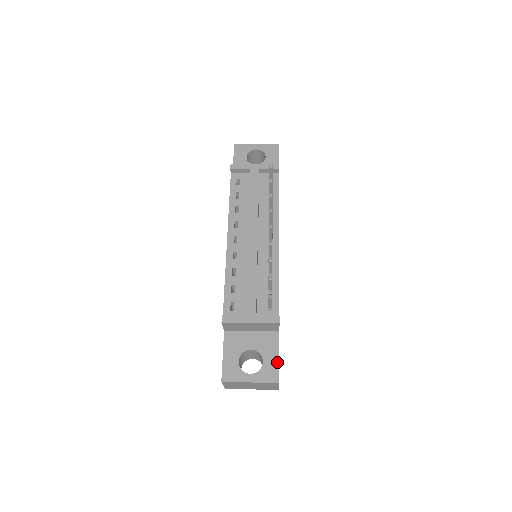
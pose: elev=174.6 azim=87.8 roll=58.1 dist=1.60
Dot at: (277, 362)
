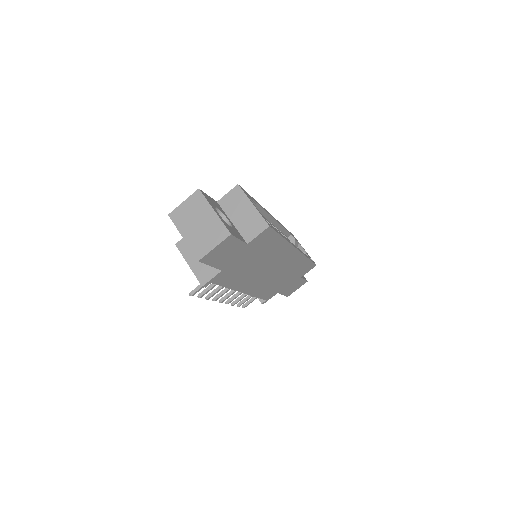
Dot at: occluded
